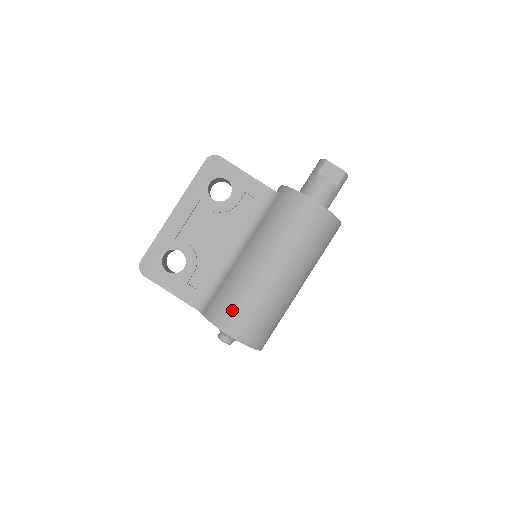
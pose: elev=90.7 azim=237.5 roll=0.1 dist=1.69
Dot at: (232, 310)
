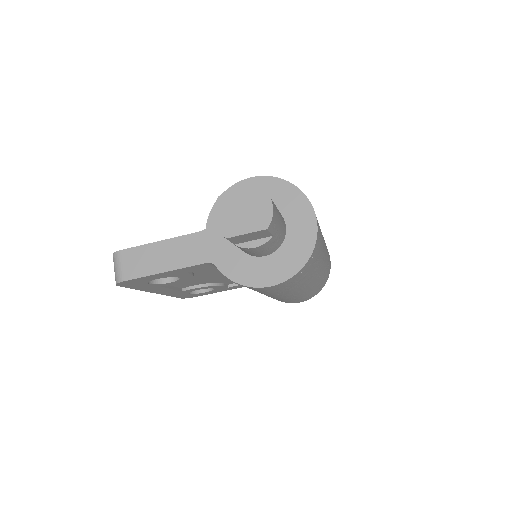
Dot at: occluded
